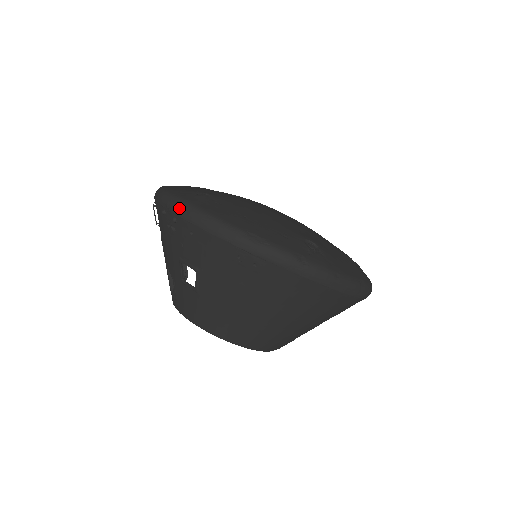
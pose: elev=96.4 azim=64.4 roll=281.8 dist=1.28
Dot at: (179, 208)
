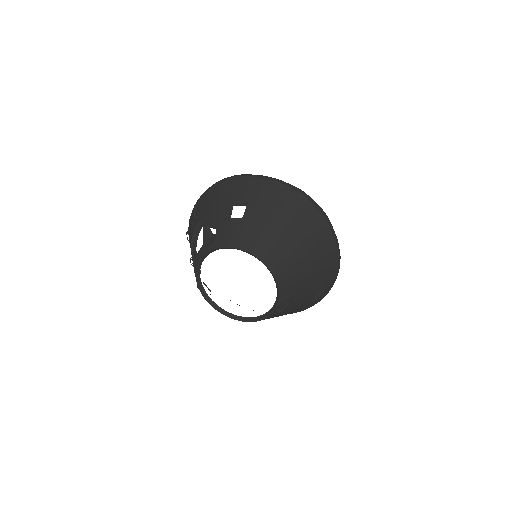
Dot at: (240, 175)
